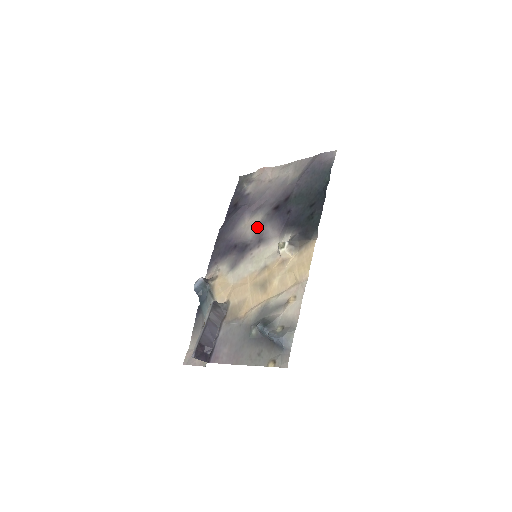
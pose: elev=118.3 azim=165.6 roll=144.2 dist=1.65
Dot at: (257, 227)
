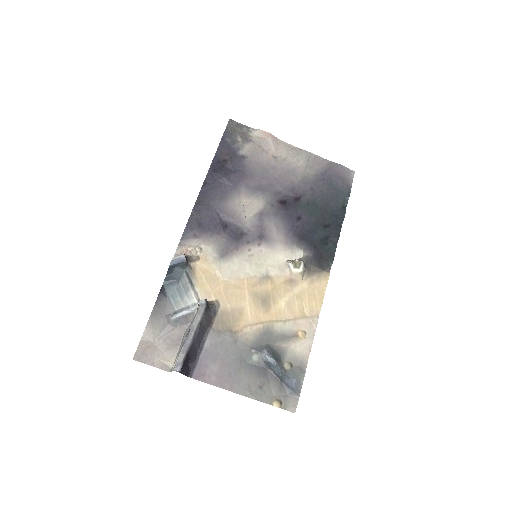
Dot at: (258, 215)
